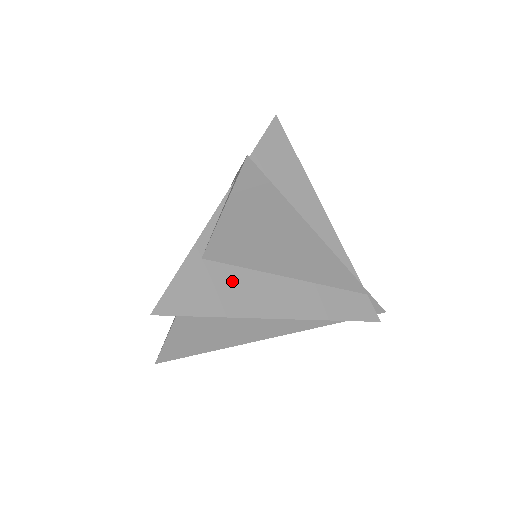
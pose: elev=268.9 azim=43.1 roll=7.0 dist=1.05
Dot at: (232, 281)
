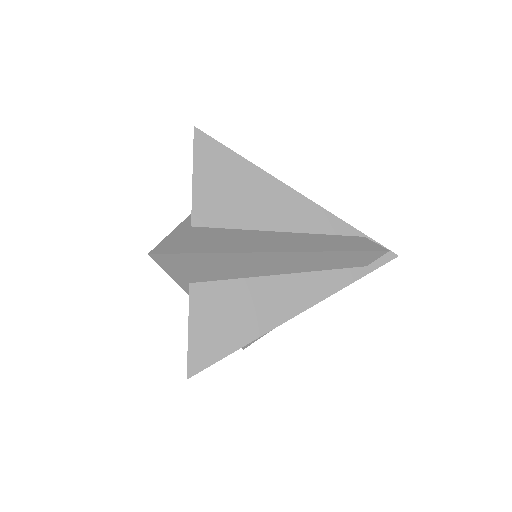
Dot at: (222, 235)
